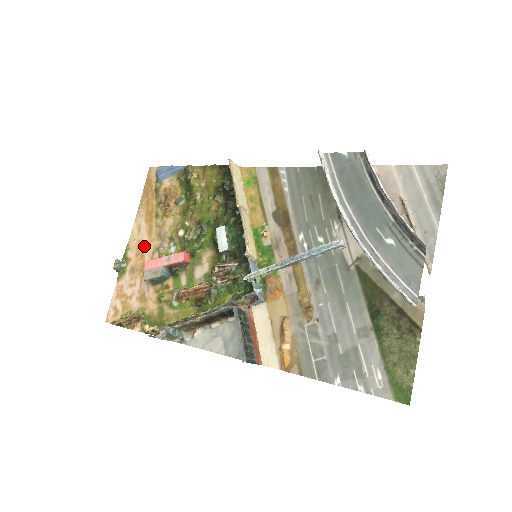
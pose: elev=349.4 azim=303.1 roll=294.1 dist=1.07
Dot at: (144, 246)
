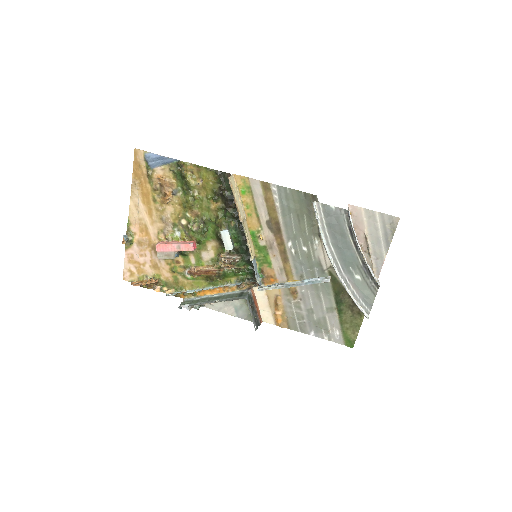
Dot at: (147, 225)
